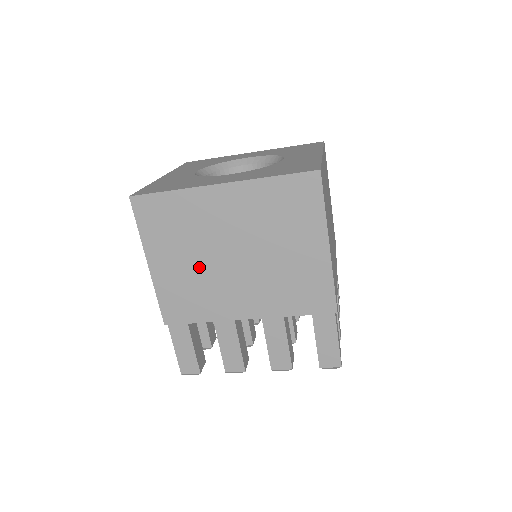
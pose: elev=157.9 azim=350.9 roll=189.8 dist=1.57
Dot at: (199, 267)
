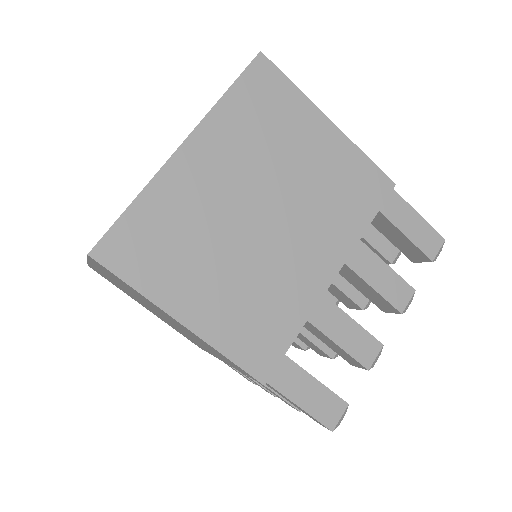
Dot at: (239, 266)
